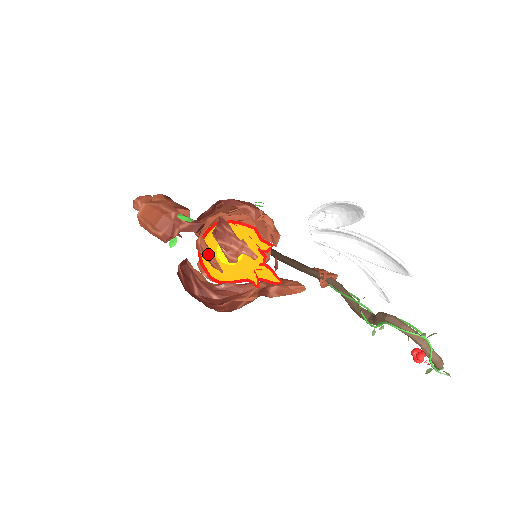
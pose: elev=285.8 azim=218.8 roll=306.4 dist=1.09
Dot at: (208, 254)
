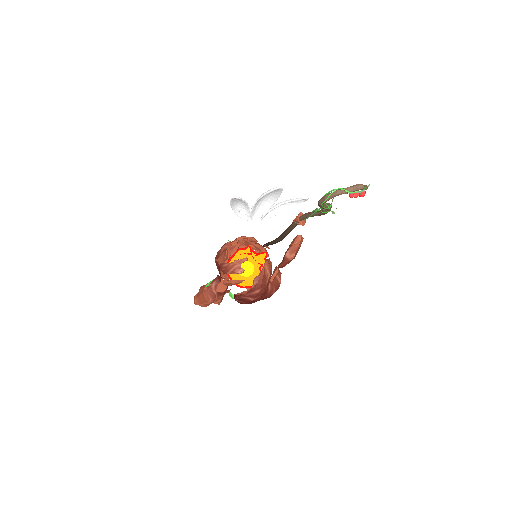
Dot at: (231, 282)
